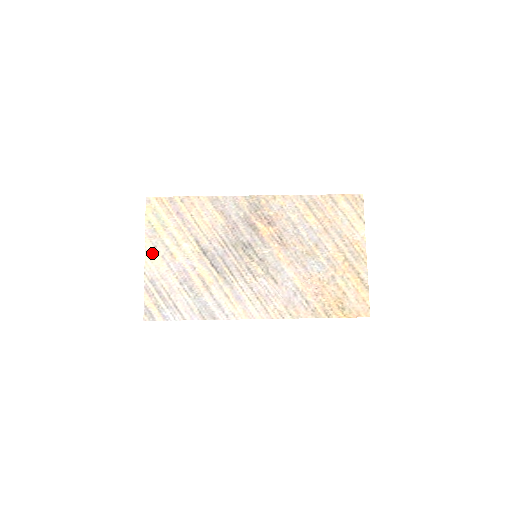
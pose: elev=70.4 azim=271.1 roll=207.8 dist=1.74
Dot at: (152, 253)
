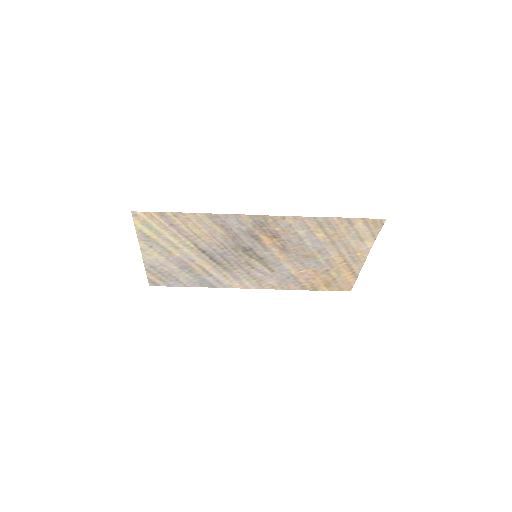
Dot at: (148, 251)
